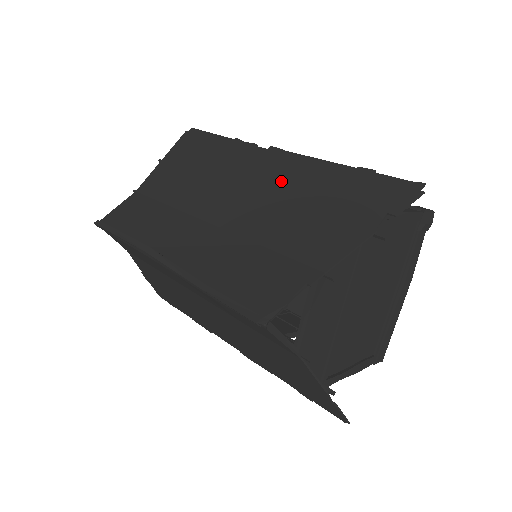
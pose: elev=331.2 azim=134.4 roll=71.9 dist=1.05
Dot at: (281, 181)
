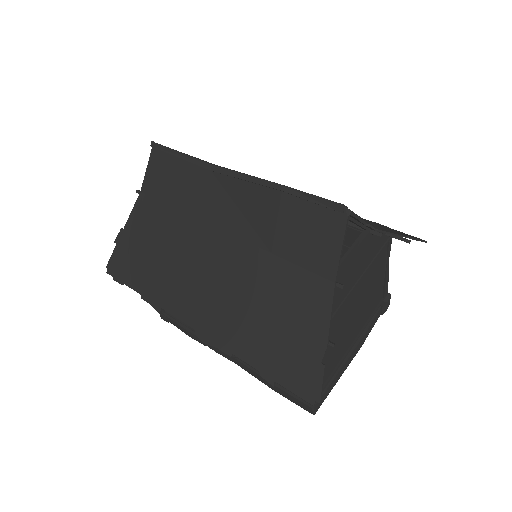
Dot at: occluded
